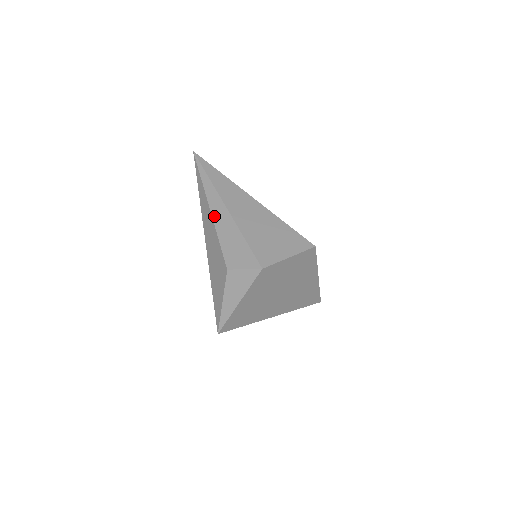
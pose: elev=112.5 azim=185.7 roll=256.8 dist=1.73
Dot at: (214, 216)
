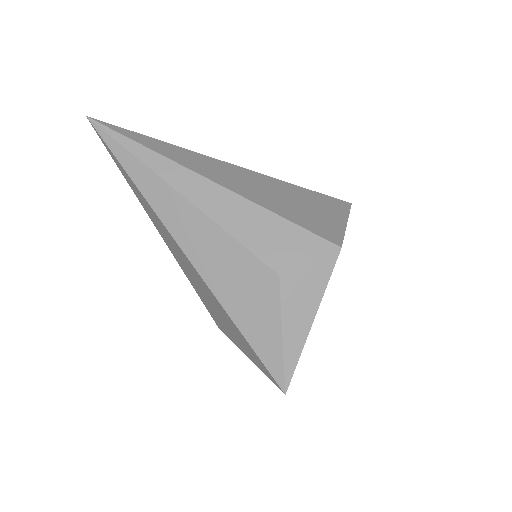
Dot at: (199, 203)
